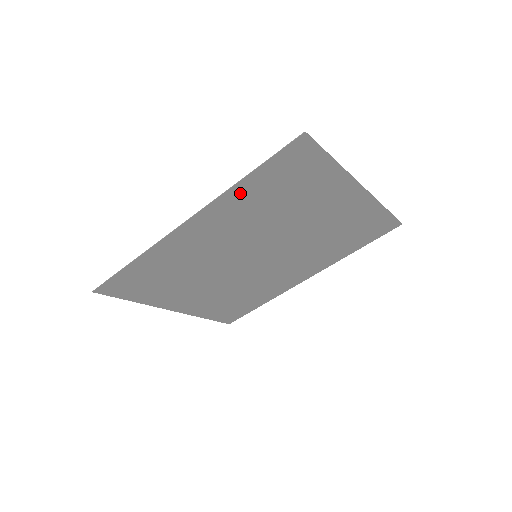
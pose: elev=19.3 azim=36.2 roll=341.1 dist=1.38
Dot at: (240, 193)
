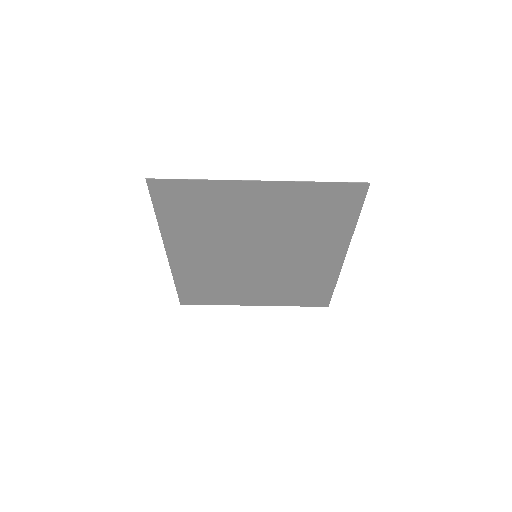
Dot at: (170, 226)
